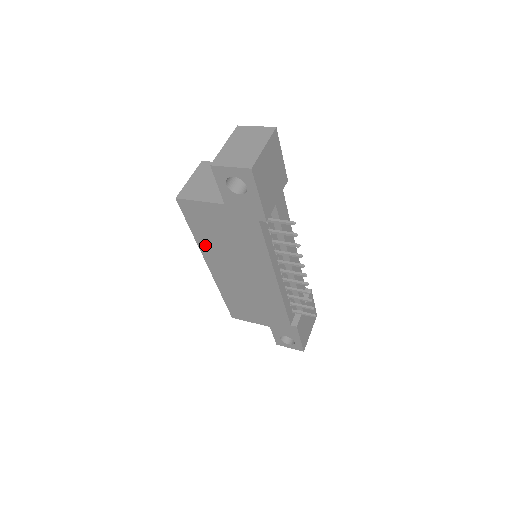
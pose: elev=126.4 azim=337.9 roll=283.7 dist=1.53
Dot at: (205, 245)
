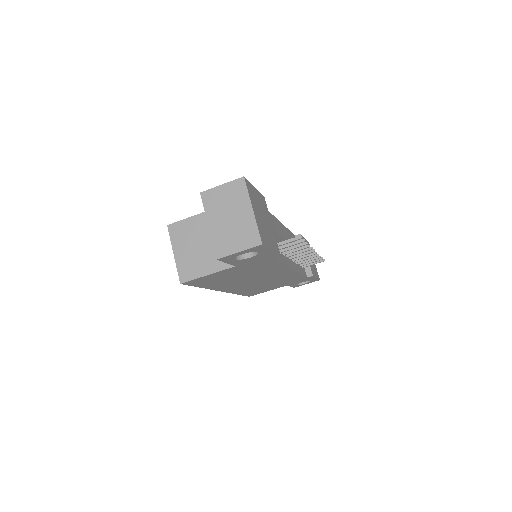
Dot at: (217, 286)
